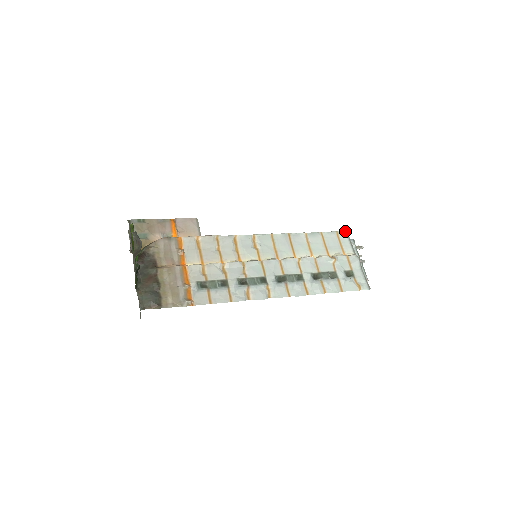
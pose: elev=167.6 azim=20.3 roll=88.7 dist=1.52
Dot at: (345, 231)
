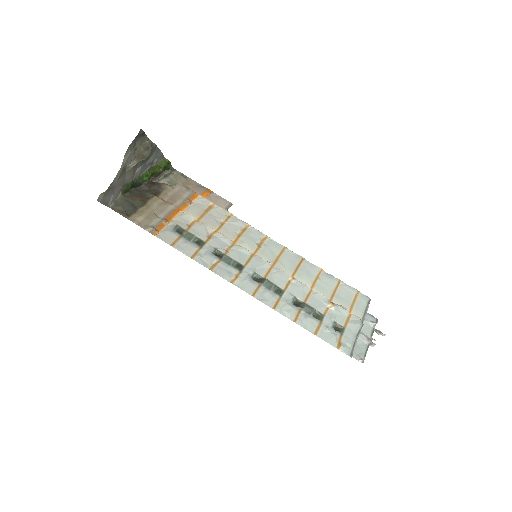
Dot at: occluded
